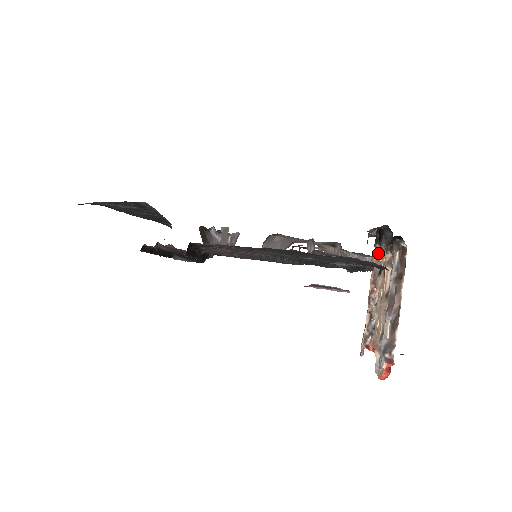
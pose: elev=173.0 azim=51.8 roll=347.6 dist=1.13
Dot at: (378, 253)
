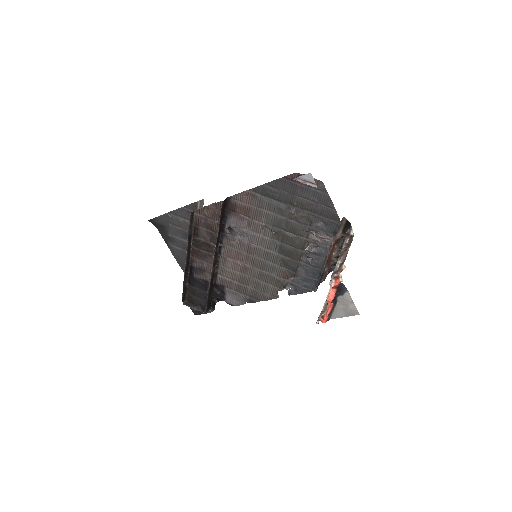
Dot at: occluded
